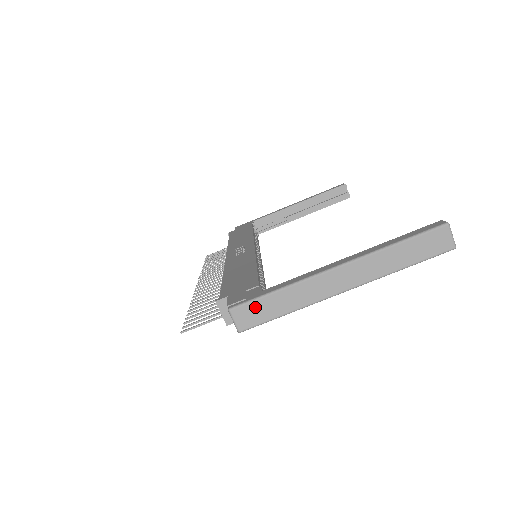
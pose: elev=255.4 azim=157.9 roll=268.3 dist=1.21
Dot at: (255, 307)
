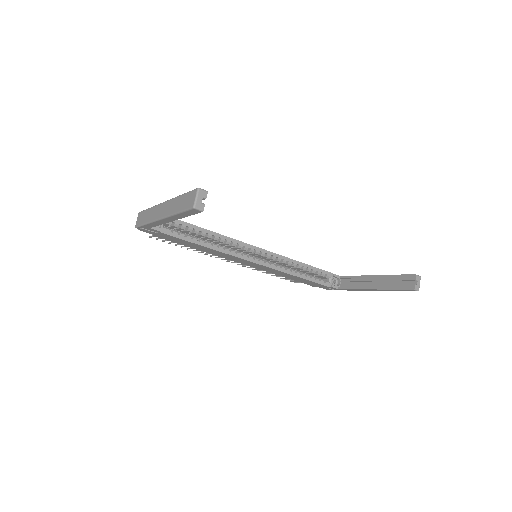
Dot at: (143, 214)
